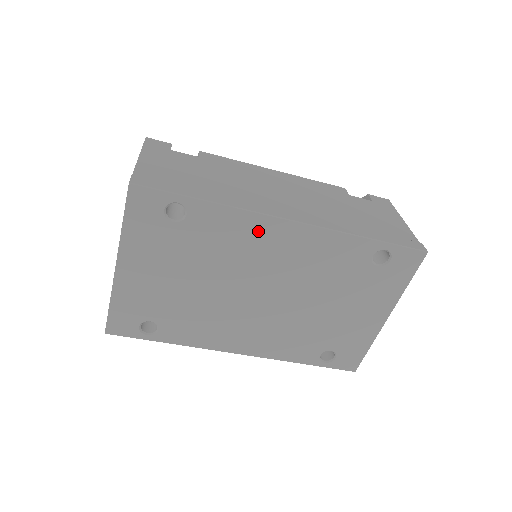
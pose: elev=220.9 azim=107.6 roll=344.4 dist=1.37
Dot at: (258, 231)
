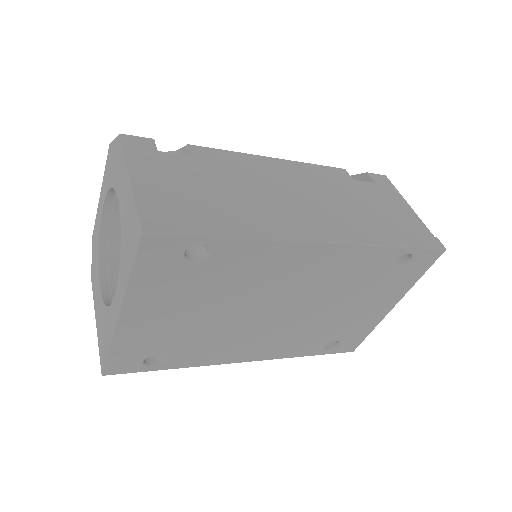
Dot at: (287, 257)
